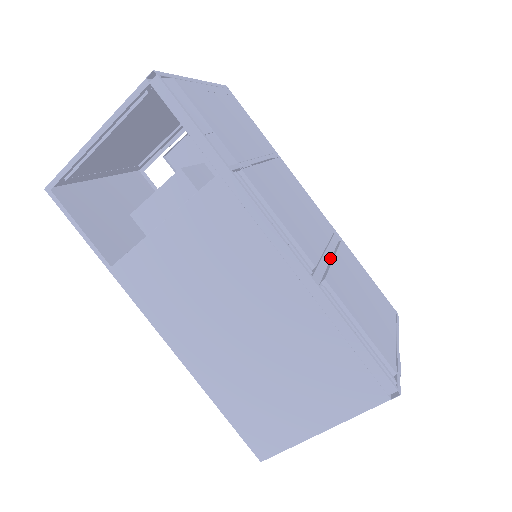
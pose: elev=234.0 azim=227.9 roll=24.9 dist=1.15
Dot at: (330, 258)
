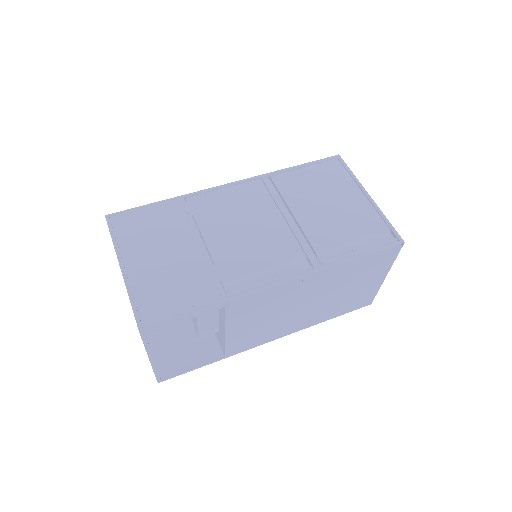
Dot at: (293, 220)
